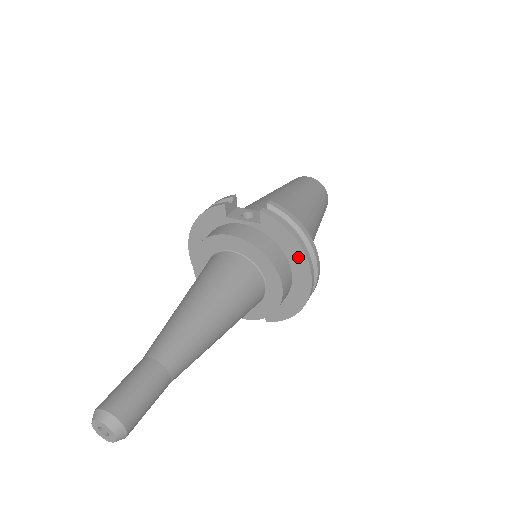
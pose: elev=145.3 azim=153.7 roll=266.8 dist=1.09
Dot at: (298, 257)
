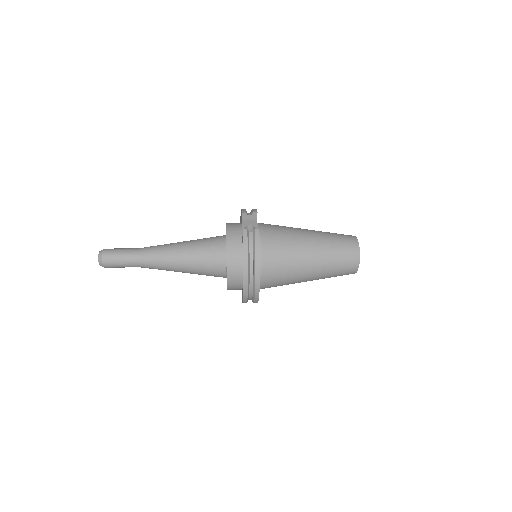
Dot at: occluded
